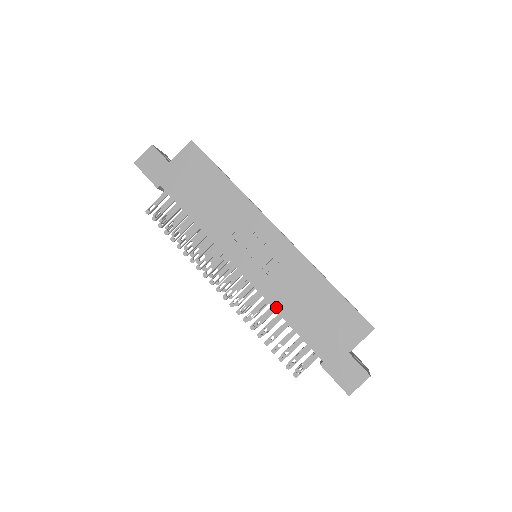
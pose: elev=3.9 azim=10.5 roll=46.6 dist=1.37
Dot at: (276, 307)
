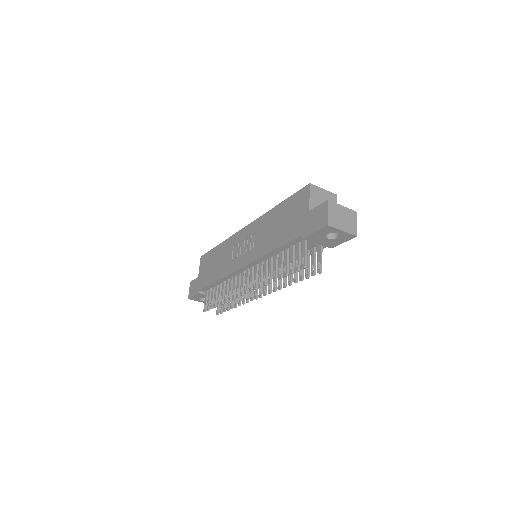
Dot at: (266, 253)
